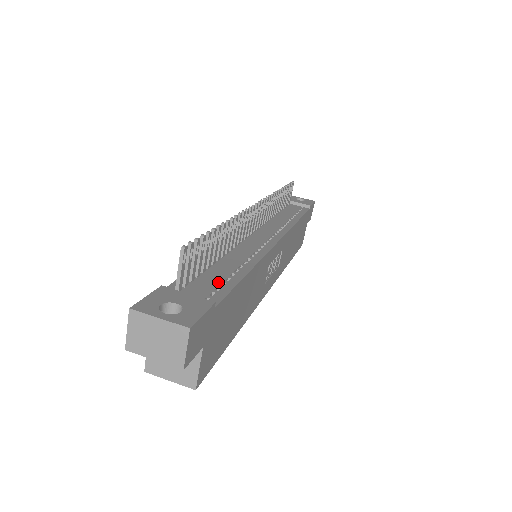
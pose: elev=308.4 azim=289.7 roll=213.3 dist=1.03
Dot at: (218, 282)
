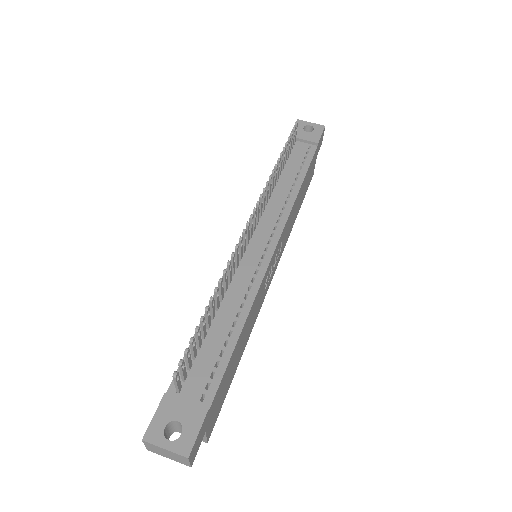
Dot at: (213, 363)
